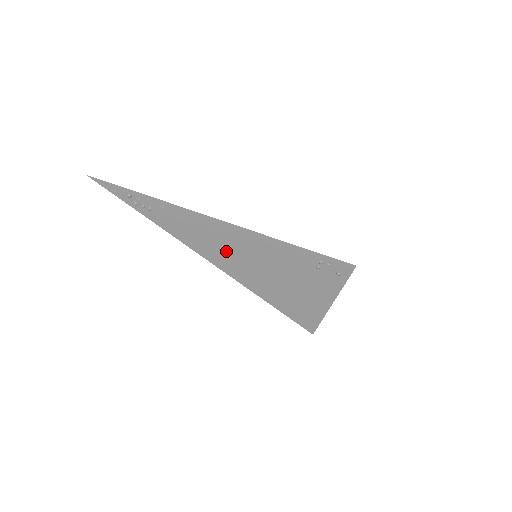
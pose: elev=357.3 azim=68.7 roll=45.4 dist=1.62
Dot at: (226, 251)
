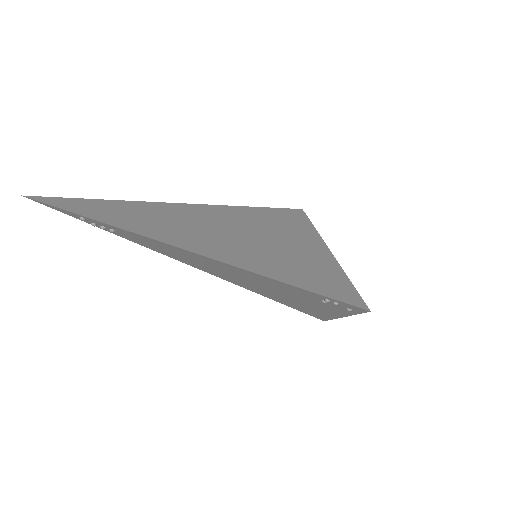
Dot at: (214, 269)
